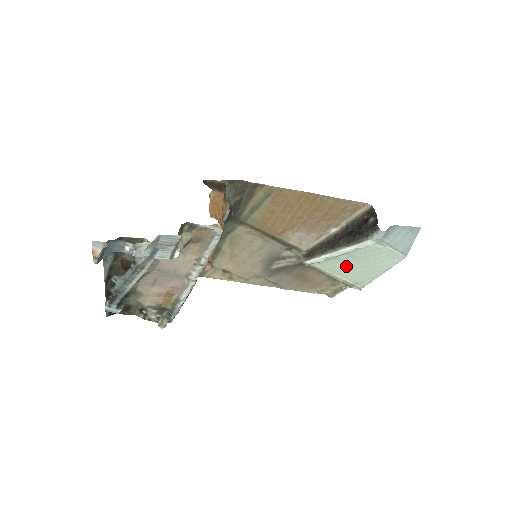
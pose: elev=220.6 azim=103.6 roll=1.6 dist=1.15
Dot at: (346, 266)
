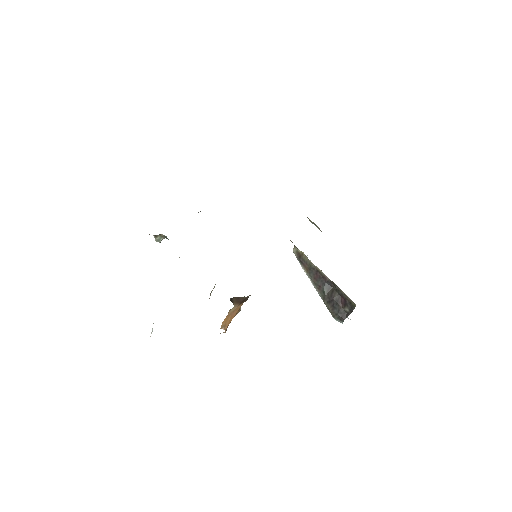
Dot at: occluded
